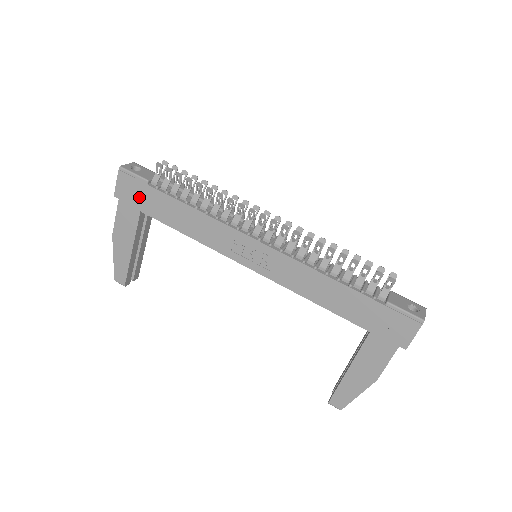
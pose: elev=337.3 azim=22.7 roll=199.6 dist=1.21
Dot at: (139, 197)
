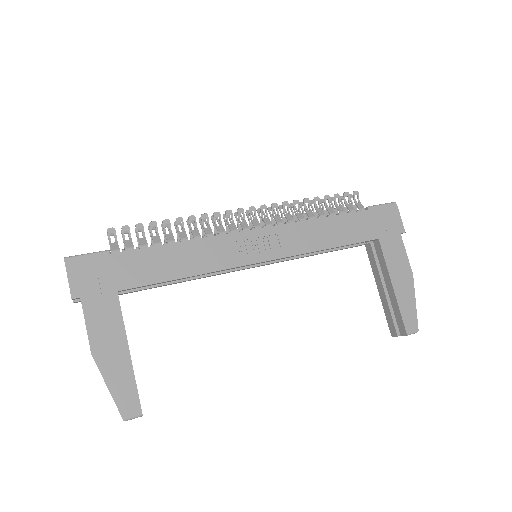
Dot at: (108, 275)
